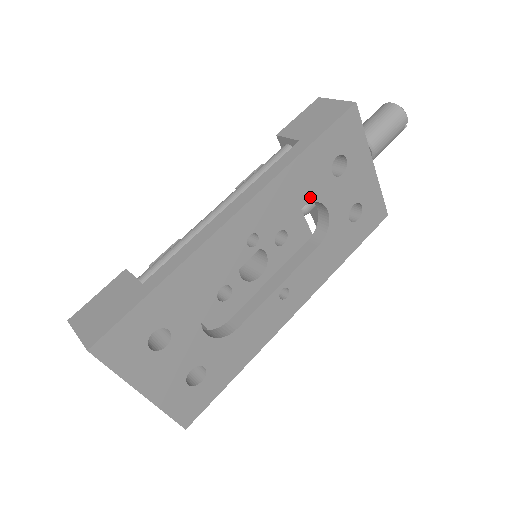
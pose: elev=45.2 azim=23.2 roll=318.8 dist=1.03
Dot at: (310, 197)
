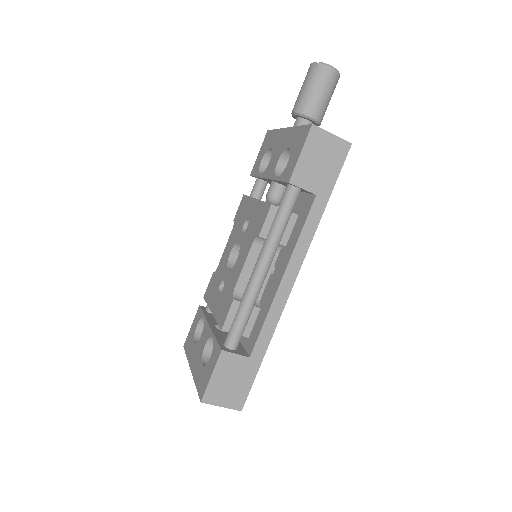
Dot at: occluded
